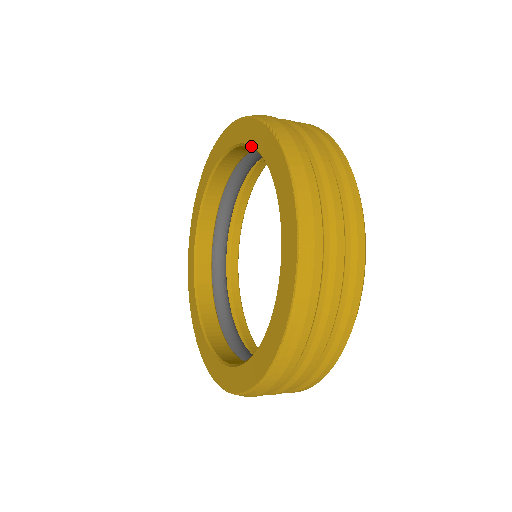
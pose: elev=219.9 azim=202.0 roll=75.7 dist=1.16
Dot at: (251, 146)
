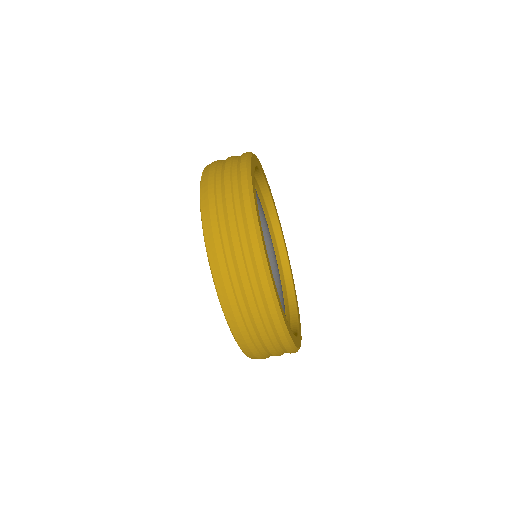
Dot at: occluded
